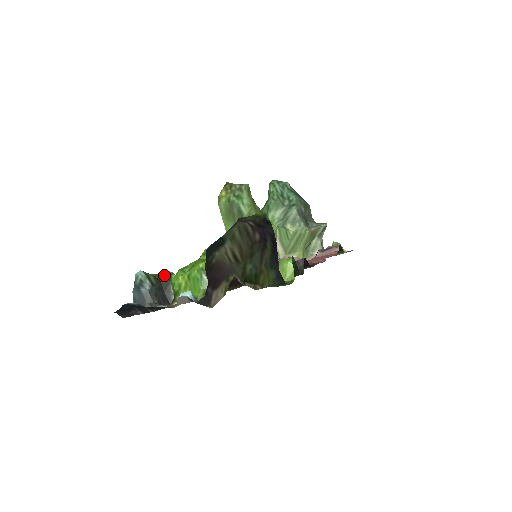
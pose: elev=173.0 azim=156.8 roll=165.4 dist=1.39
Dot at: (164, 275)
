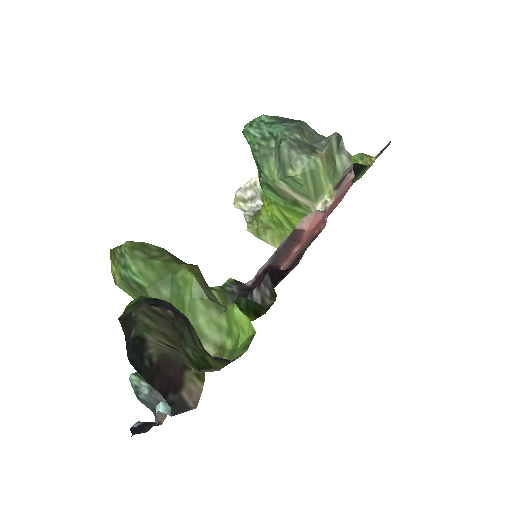
Dot at: occluded
